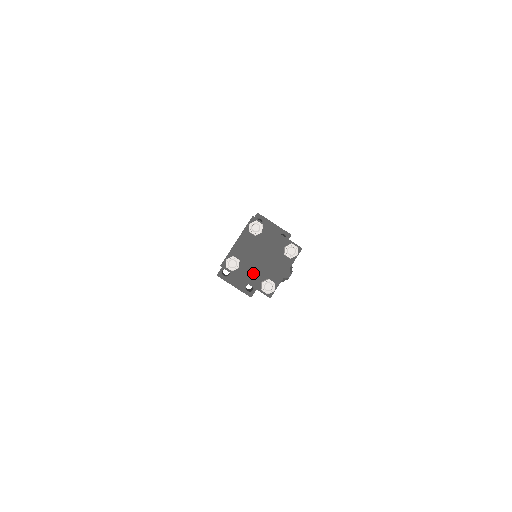
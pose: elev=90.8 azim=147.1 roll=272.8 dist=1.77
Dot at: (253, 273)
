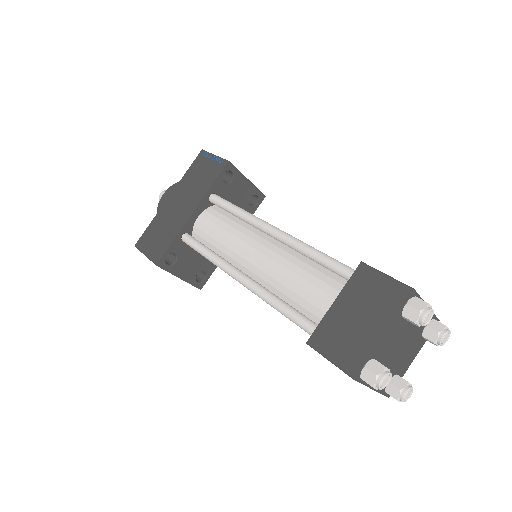
Dot at: occluded
